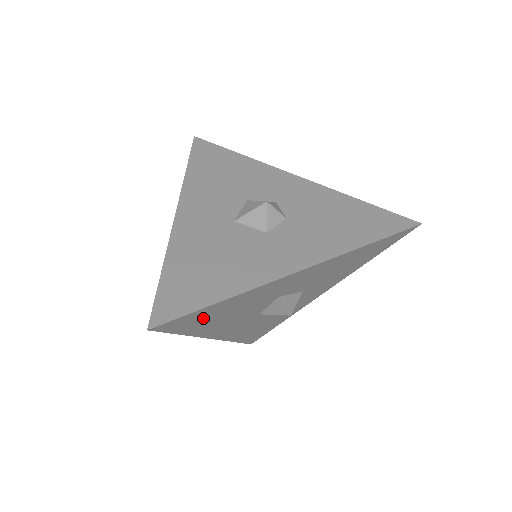
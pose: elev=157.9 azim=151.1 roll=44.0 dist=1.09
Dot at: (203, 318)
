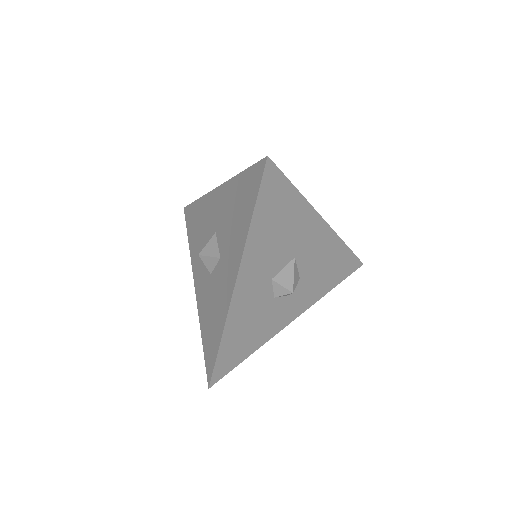
Dot at: (275, 204)
